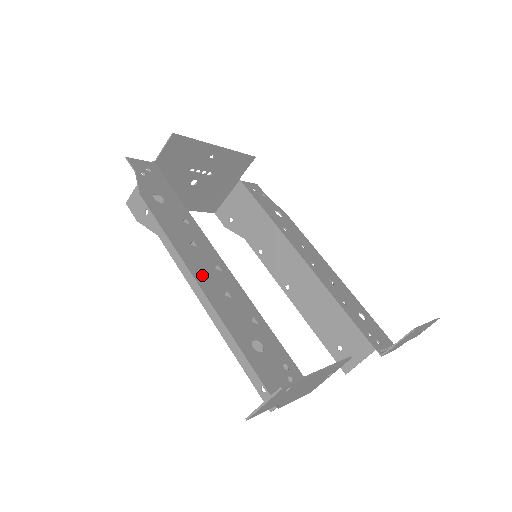
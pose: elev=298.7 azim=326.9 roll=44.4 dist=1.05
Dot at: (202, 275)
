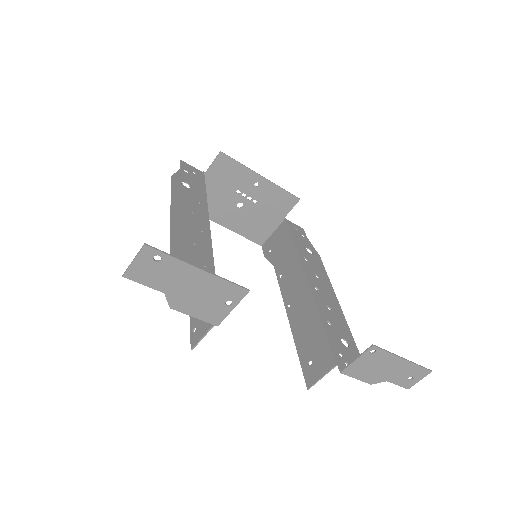
Dot at: (180, 226)
